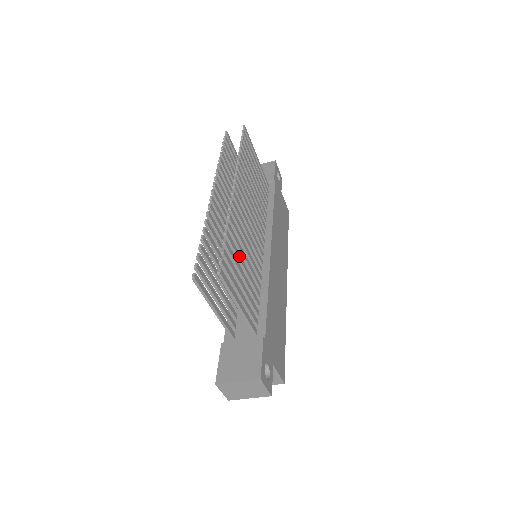
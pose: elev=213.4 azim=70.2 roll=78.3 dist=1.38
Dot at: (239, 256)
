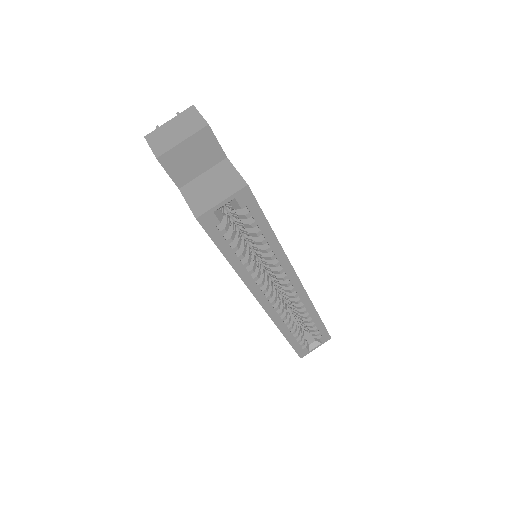
Dot at: occluded
